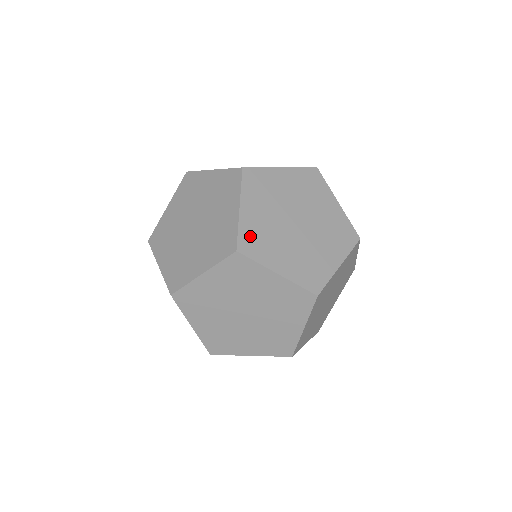
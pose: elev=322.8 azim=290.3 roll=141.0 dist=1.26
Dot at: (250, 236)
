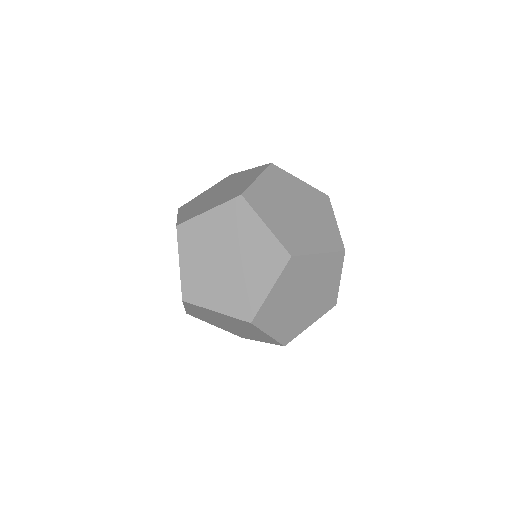
Dot at: occluded
